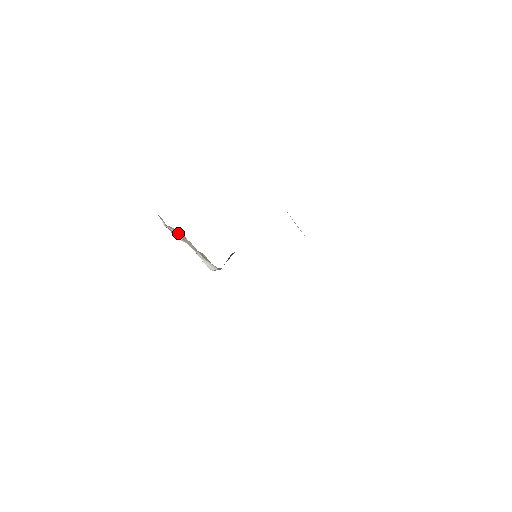
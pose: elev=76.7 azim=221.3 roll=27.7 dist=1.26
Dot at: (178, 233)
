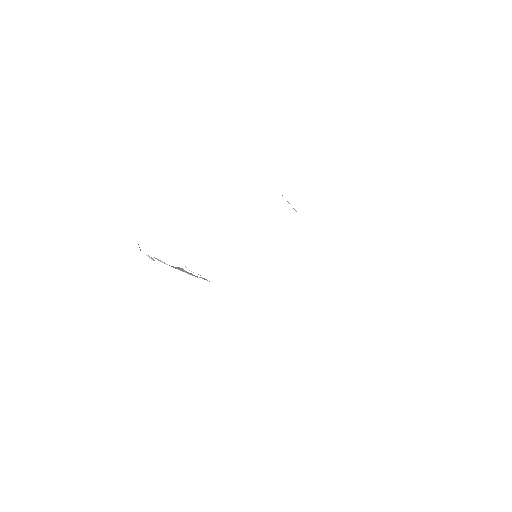
Dot at: (173, 267)
